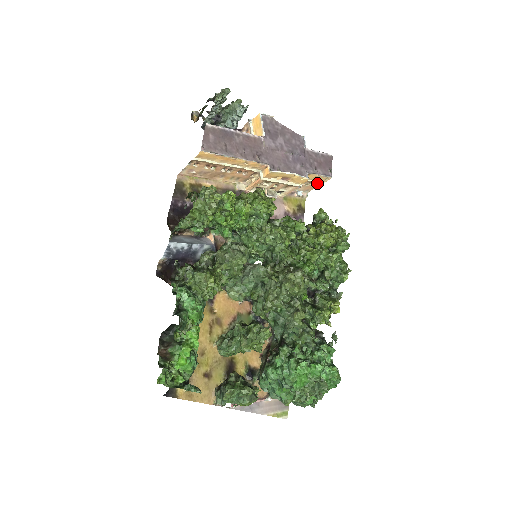
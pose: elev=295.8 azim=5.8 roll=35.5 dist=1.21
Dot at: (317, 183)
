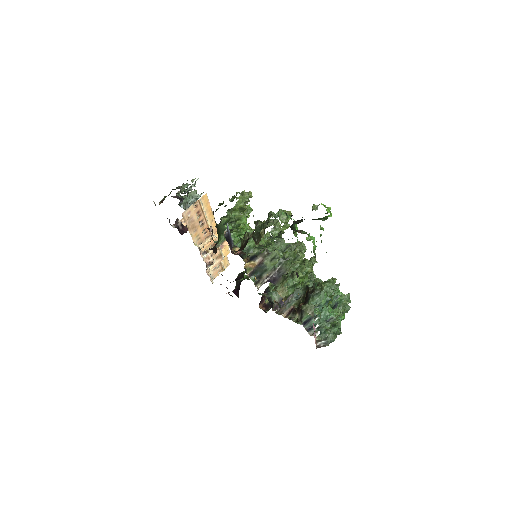
Dot at: (222, 268)
